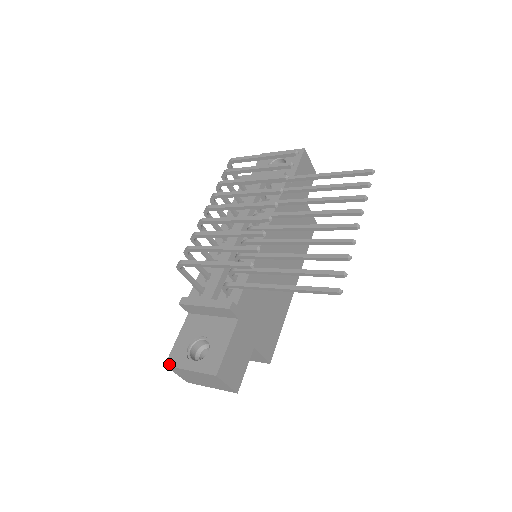
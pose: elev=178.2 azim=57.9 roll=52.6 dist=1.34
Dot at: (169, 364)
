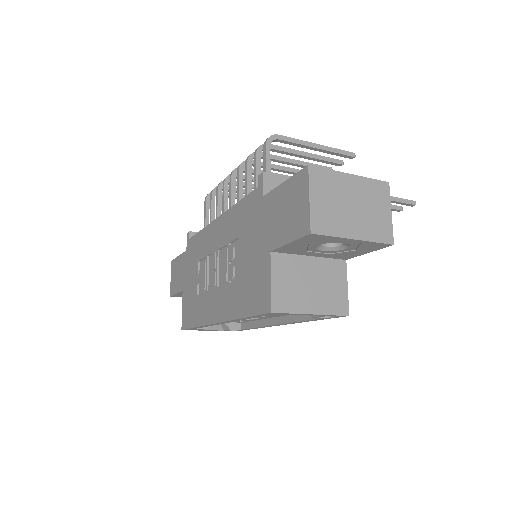
Dot at: (313, 167)
